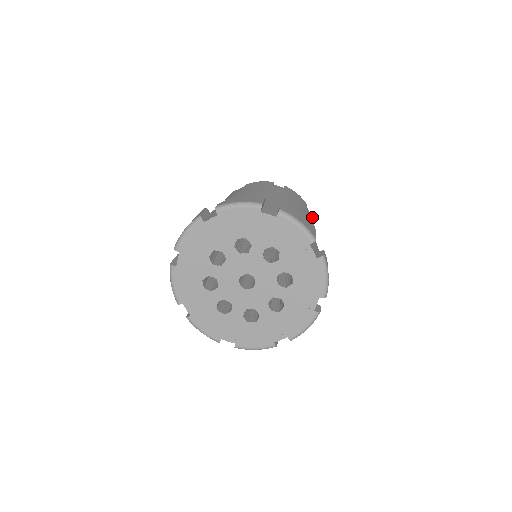
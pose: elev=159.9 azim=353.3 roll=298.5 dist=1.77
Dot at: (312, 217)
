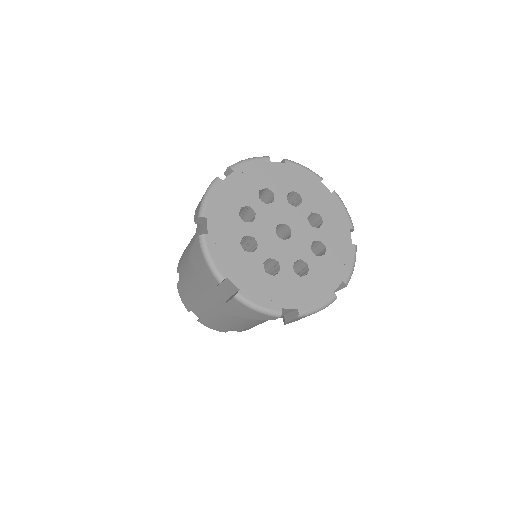
Dot at: occluded
